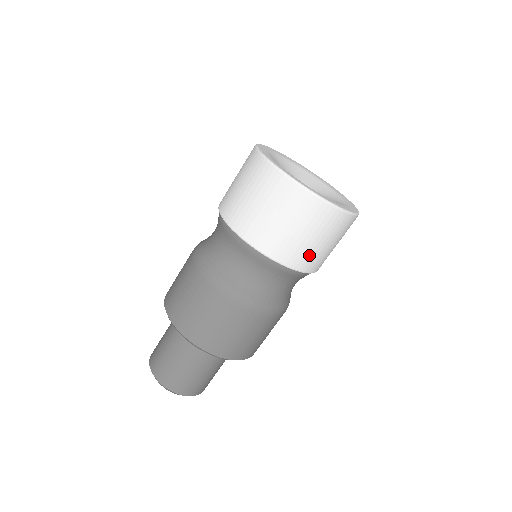
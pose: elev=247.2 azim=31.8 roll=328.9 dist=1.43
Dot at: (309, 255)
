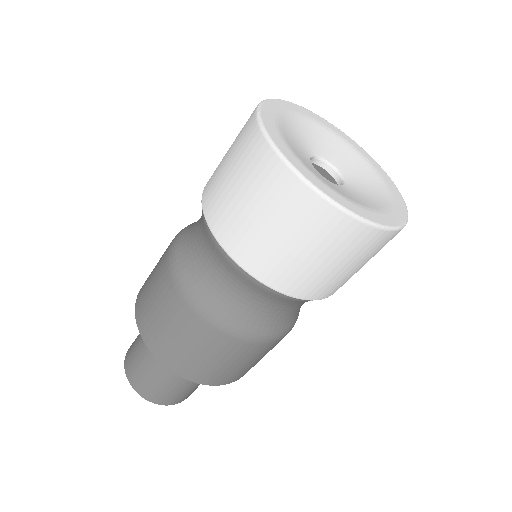
Dot at: (279, 263)
